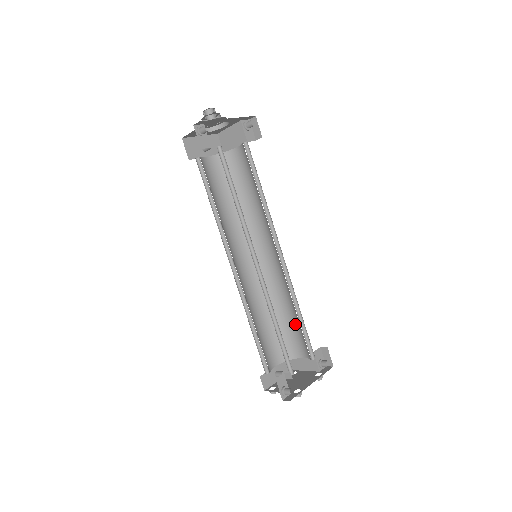
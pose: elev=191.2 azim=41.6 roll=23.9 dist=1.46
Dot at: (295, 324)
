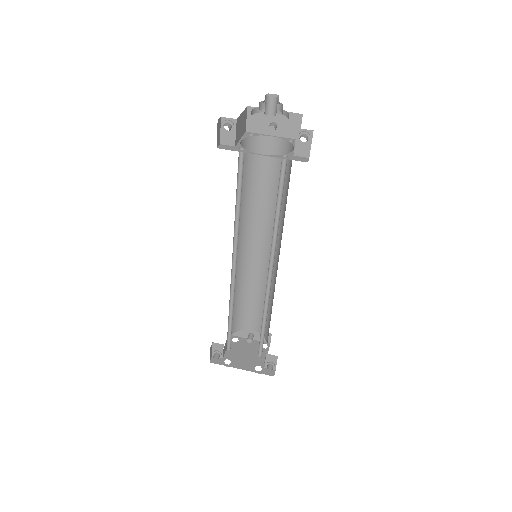
Dot at: occluded
